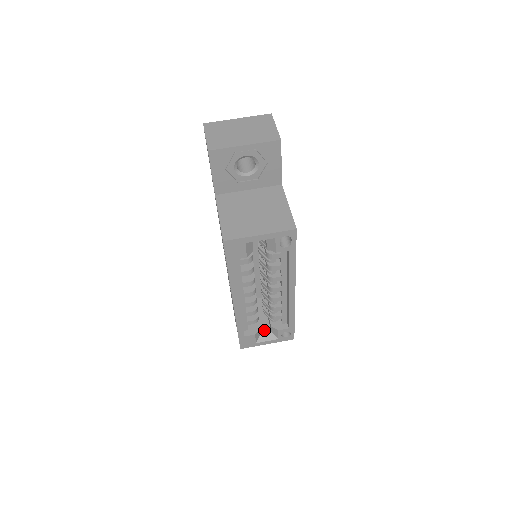
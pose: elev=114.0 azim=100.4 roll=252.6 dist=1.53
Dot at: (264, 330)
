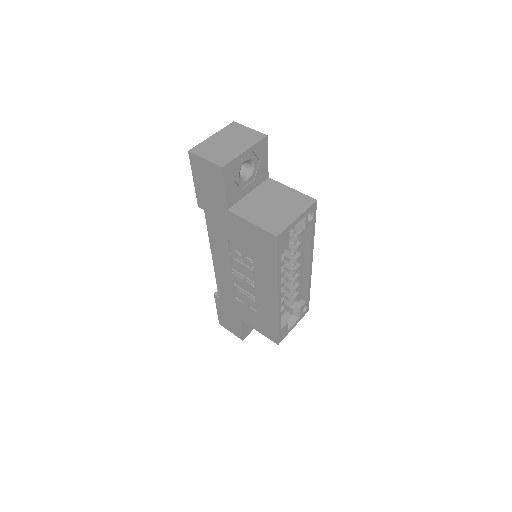
Dot at: occluded
